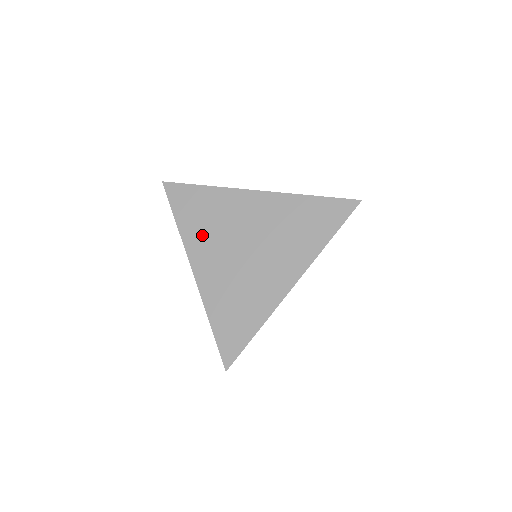
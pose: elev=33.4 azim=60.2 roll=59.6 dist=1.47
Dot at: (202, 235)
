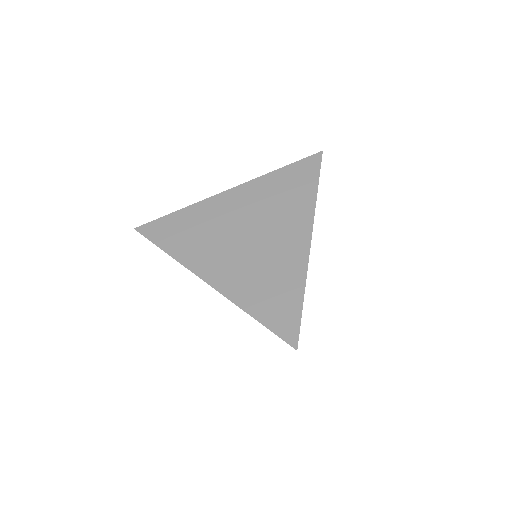
Dot at: (198, 249)
